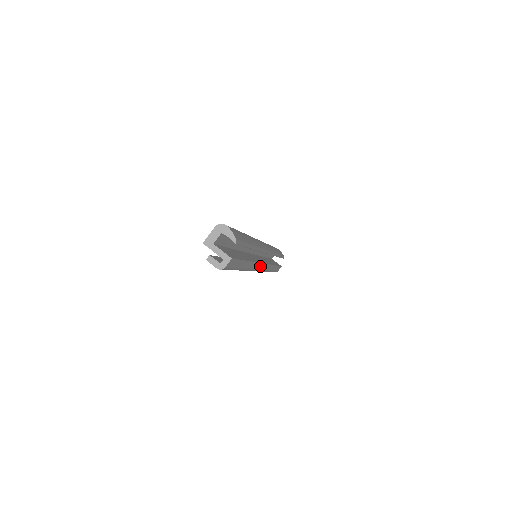
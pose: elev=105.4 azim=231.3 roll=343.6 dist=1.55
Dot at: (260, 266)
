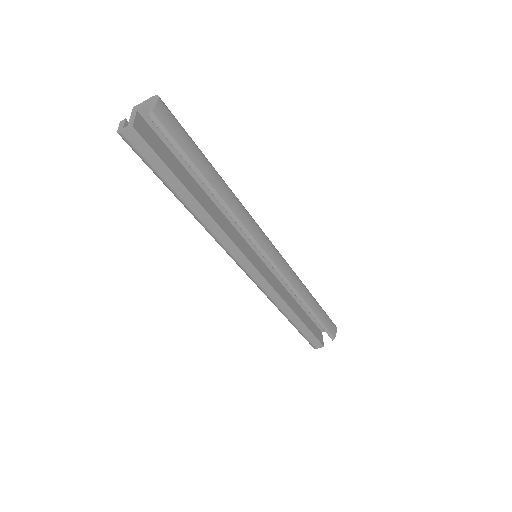
Dot at: (244, 260)
